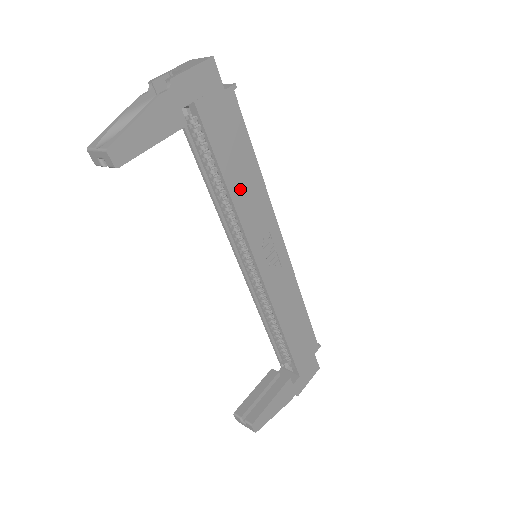
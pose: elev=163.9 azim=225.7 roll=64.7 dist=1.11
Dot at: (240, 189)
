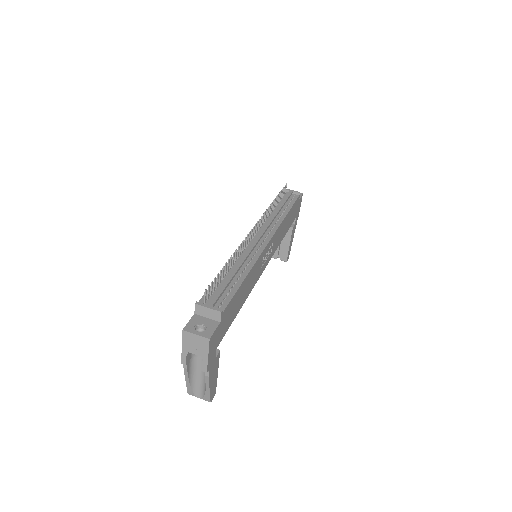
Dot at: (246, 293)
